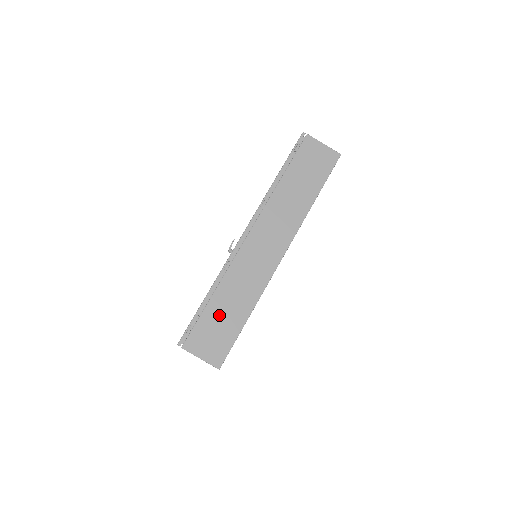
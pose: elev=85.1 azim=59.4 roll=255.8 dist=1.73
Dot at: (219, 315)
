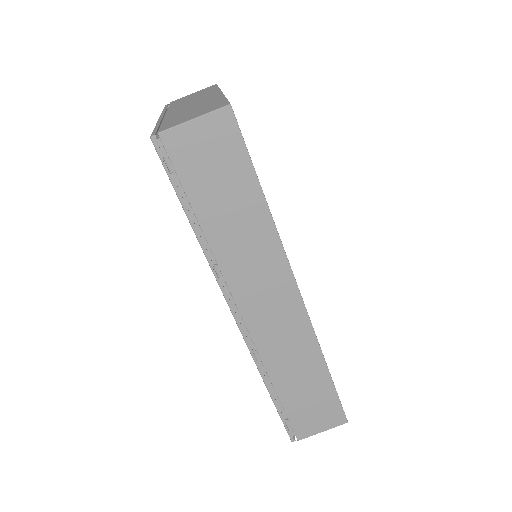
Dot at: (300, 395)
